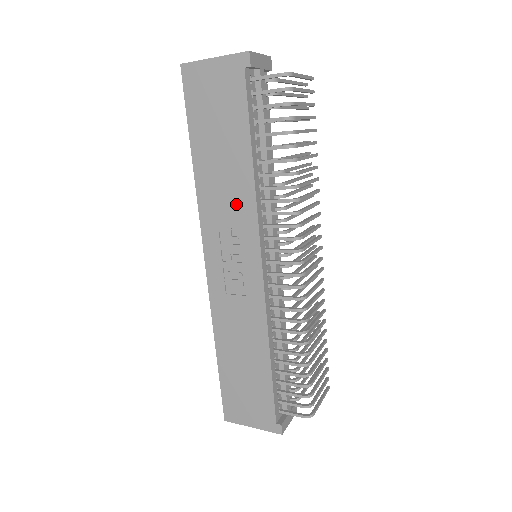
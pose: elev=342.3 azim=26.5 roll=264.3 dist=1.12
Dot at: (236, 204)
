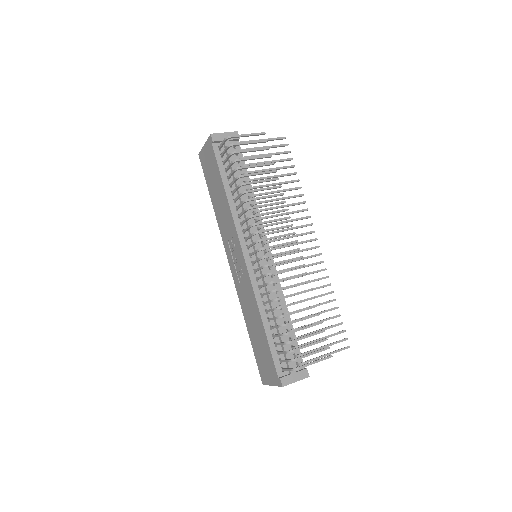
Dot at: (228, 222)
